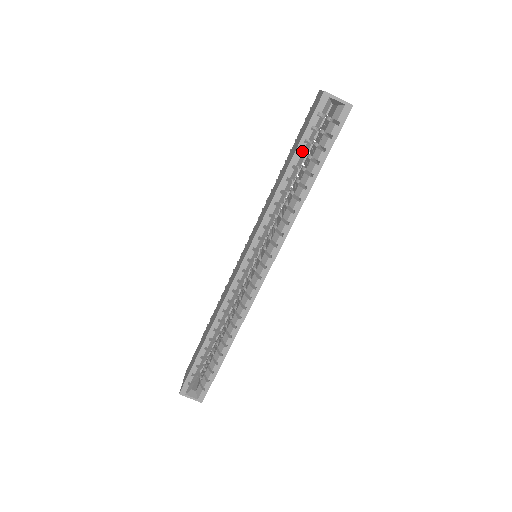
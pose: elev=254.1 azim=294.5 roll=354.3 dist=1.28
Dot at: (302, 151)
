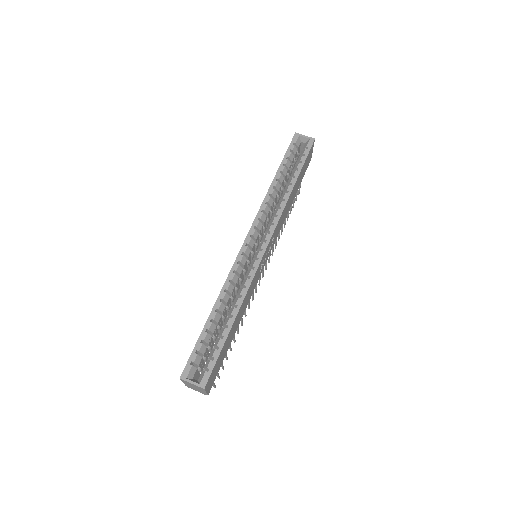
Dot at: (285, 163)
